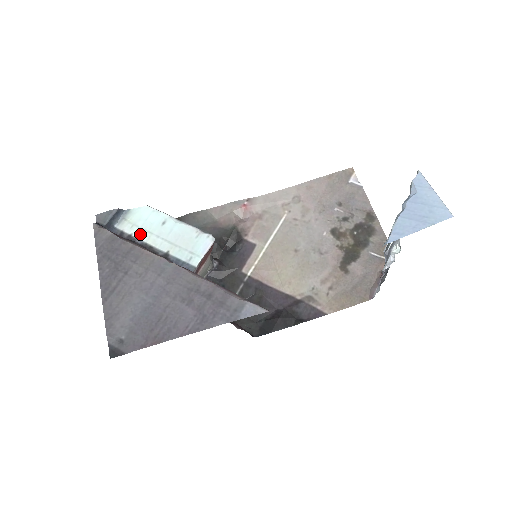
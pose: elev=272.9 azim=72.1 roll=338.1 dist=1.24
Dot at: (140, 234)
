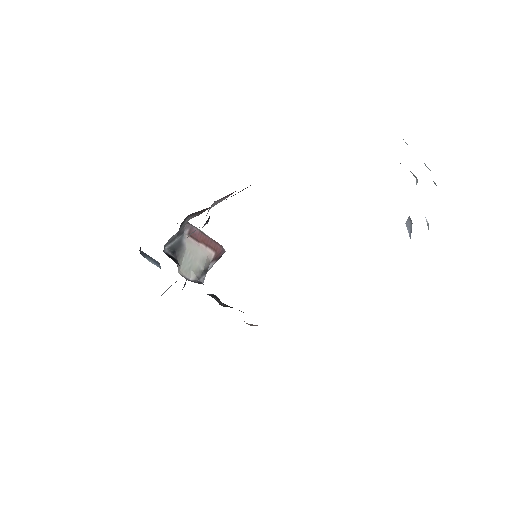
Dot at: occluded
